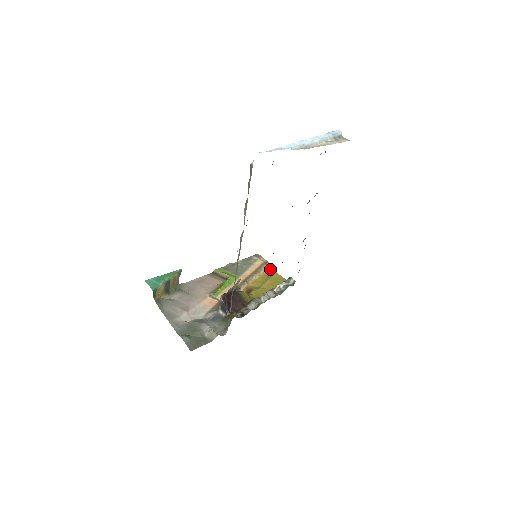
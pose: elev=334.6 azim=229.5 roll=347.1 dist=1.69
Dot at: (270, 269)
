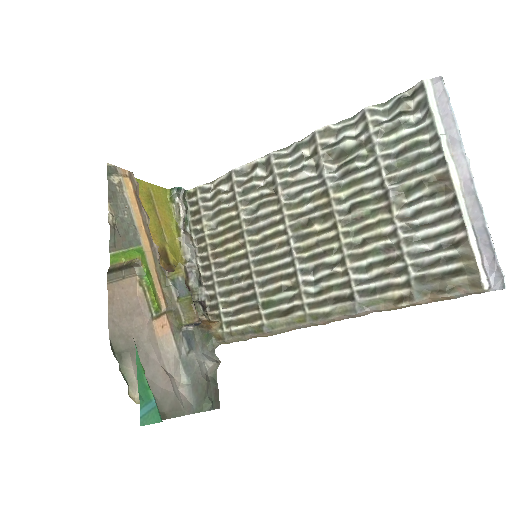
Dot at: occluded
